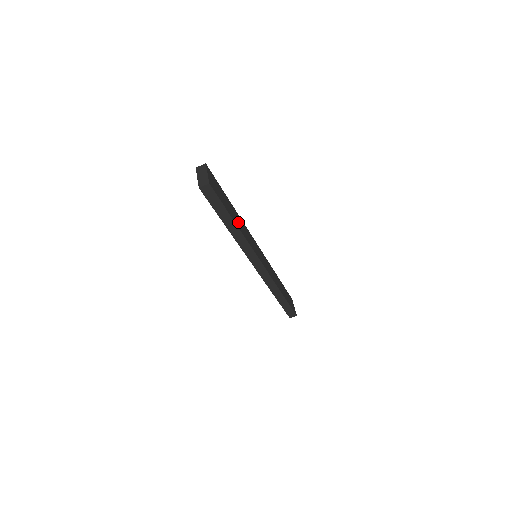
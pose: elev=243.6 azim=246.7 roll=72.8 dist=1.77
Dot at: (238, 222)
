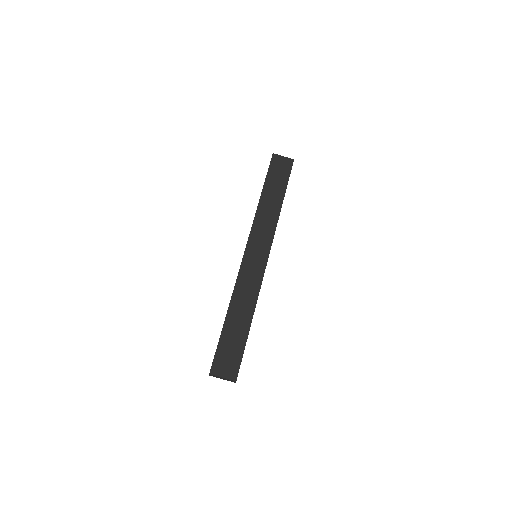
Dot at: (244, 311)
